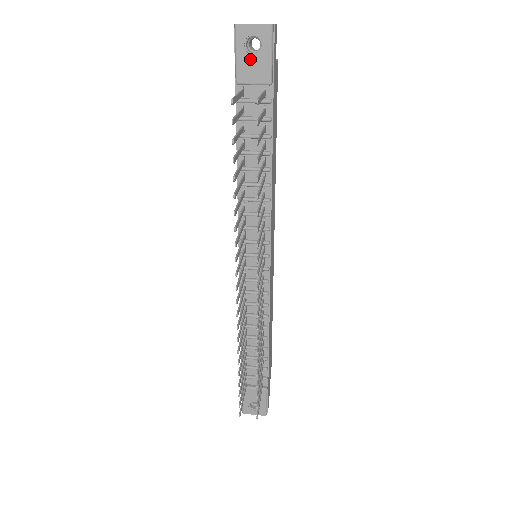
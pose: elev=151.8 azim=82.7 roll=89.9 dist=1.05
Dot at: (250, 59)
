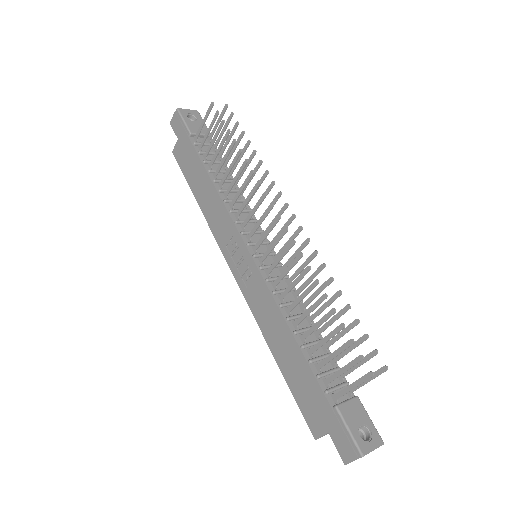
Dot at: (193, 123)
